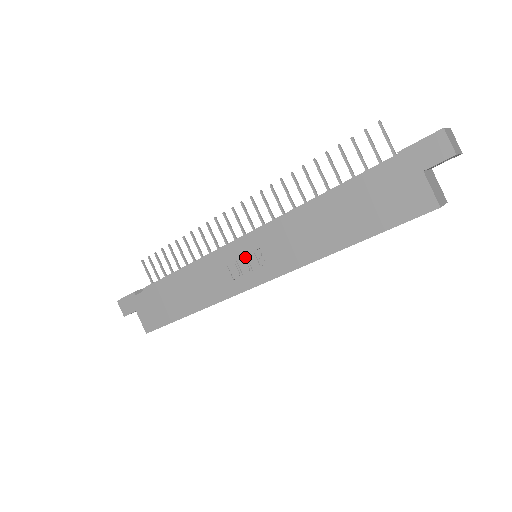
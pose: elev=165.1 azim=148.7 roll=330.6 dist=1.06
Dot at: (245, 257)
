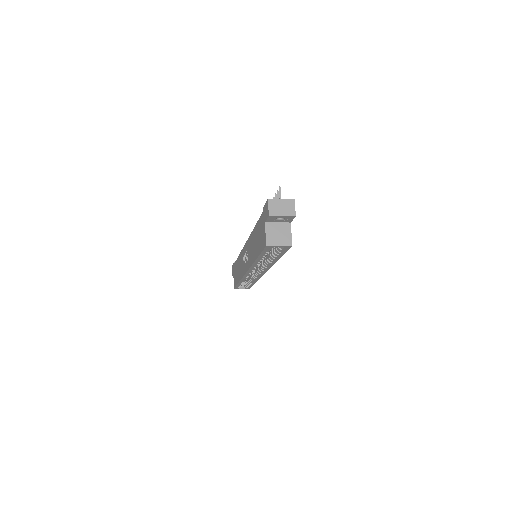
Dot at: (245, 254)
